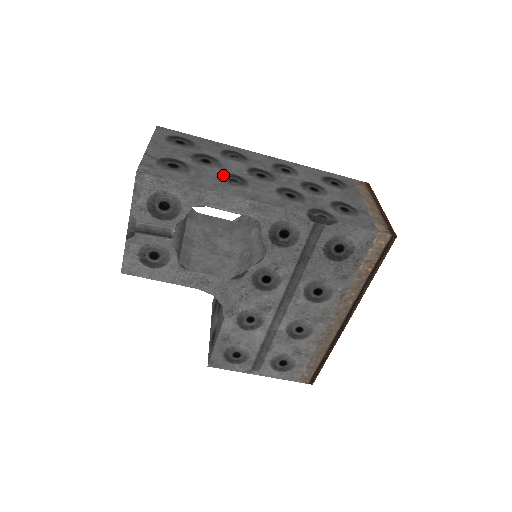
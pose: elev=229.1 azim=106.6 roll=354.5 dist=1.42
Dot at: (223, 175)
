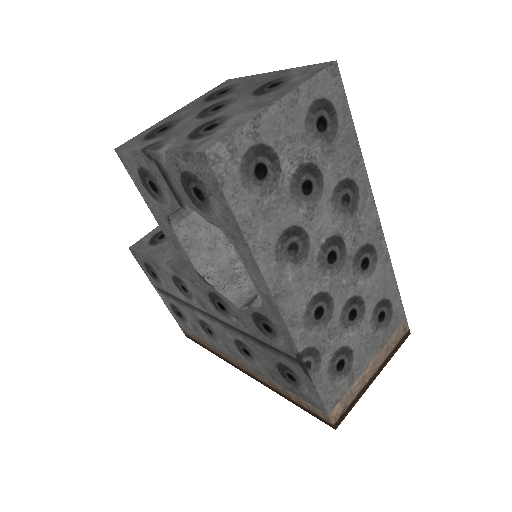
Dot at: (295, 230)
